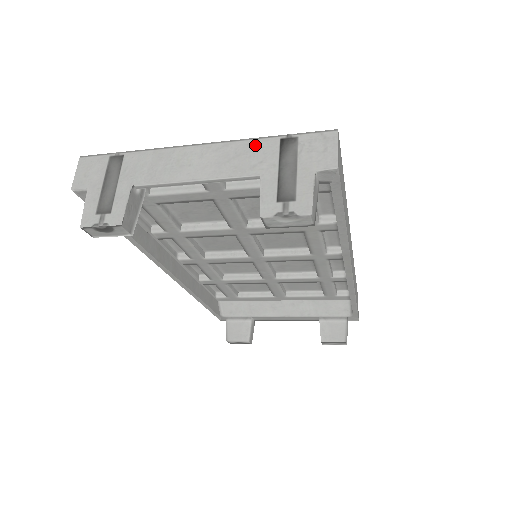
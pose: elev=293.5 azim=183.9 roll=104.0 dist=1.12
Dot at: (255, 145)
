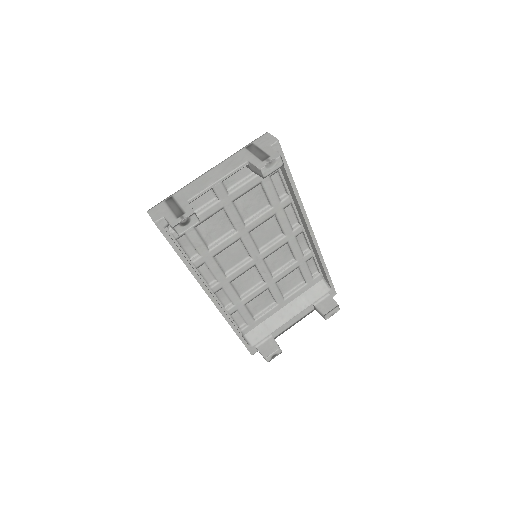
Dot at: (235, 156)
